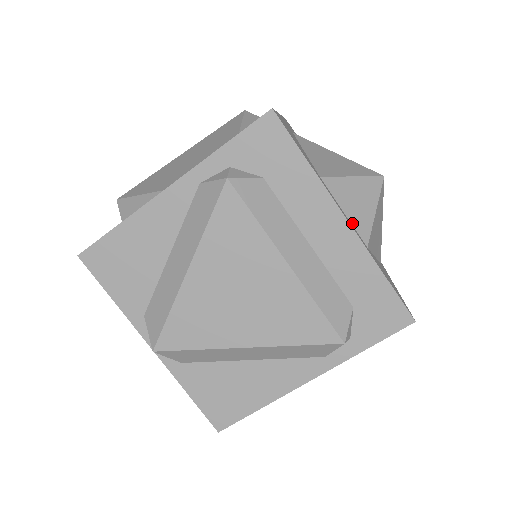
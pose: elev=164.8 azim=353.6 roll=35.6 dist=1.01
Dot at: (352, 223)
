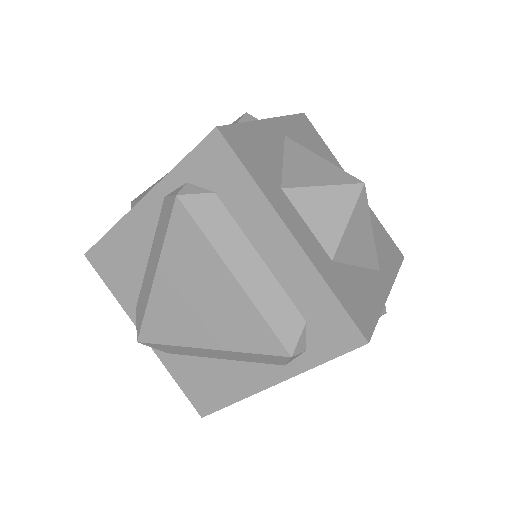
Dot at: (316, 235)
